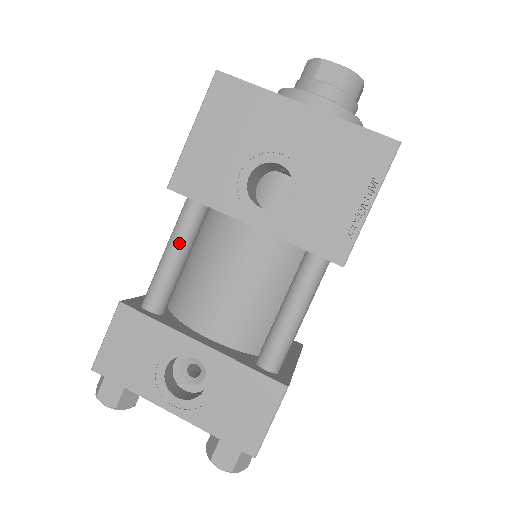
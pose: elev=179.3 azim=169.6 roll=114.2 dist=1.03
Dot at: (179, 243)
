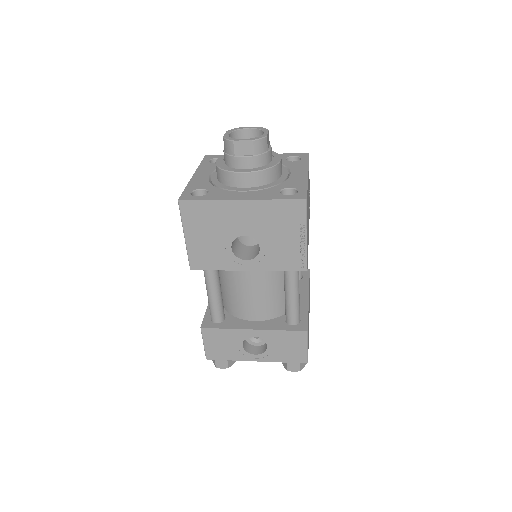
Dot at: (213, 288)
